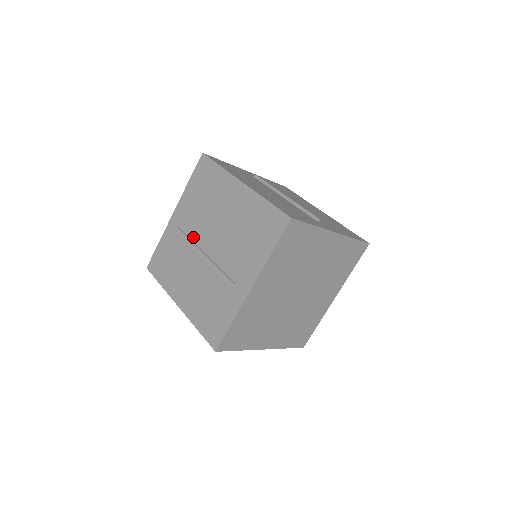
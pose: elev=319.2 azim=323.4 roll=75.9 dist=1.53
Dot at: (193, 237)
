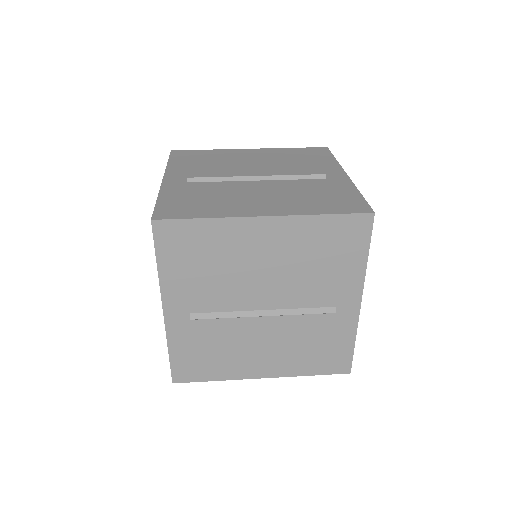
Dot at: (229, 313)
